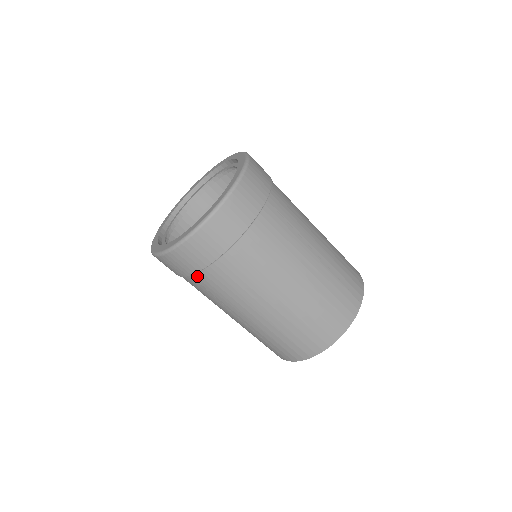
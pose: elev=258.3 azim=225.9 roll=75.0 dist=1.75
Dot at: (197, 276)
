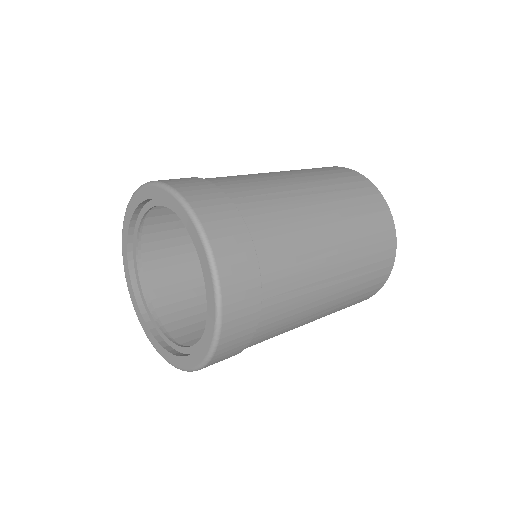
Dot at: occluded
